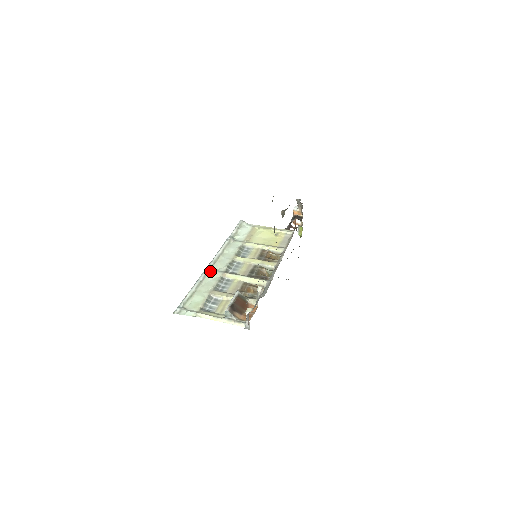
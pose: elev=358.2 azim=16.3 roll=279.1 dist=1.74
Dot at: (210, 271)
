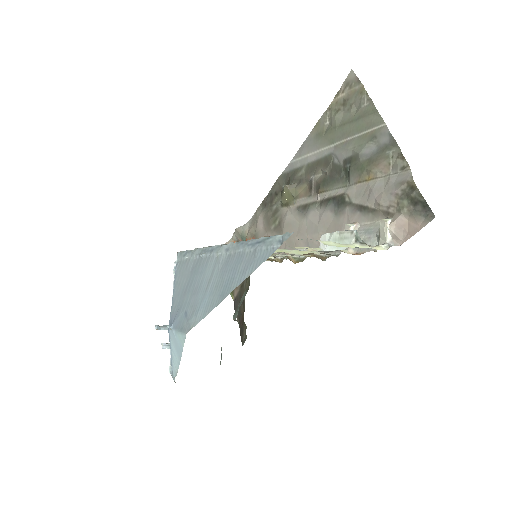
Dot at: occluded
